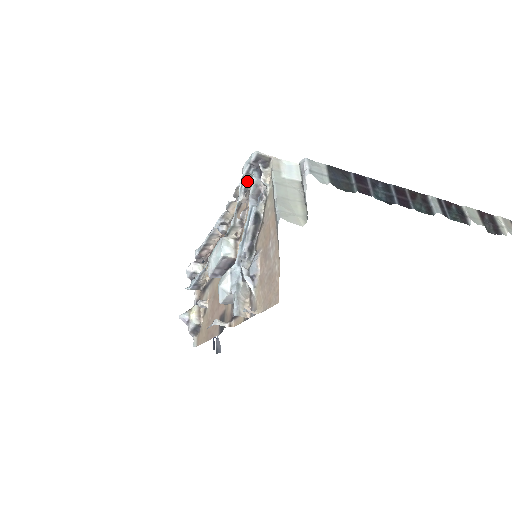
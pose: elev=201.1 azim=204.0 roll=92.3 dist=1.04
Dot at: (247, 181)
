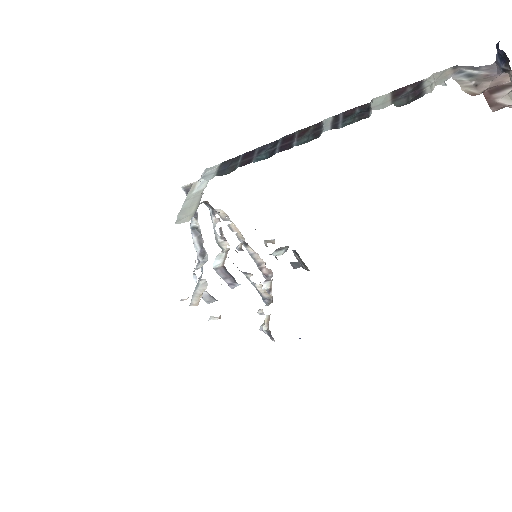
Dot at: (210, 207)
